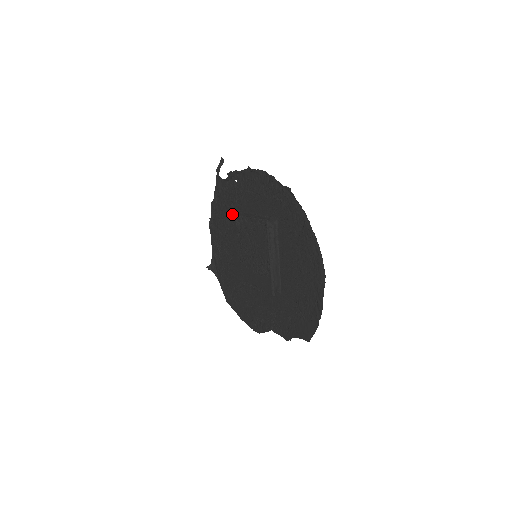
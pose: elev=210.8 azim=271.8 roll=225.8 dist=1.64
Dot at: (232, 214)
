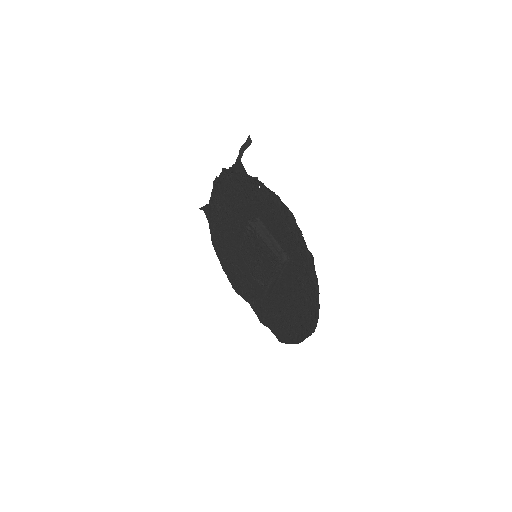
Dot at: (243, 203)
